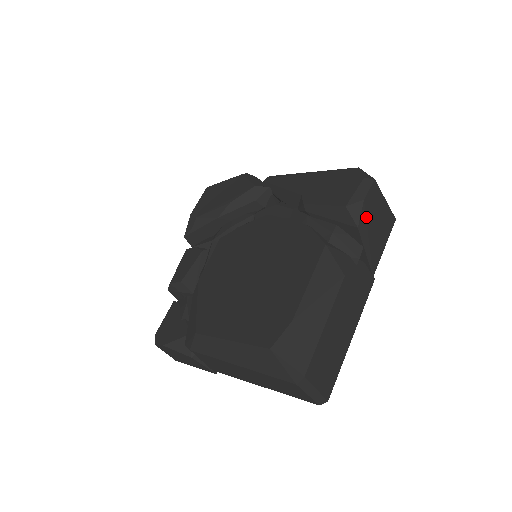
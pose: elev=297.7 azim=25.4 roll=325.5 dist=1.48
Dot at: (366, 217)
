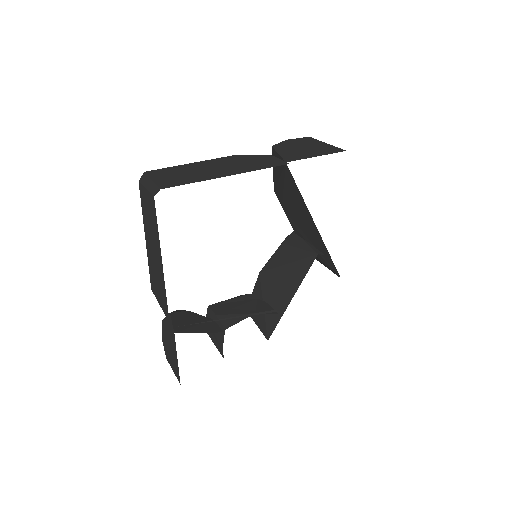
Dot at: (287, 144)
